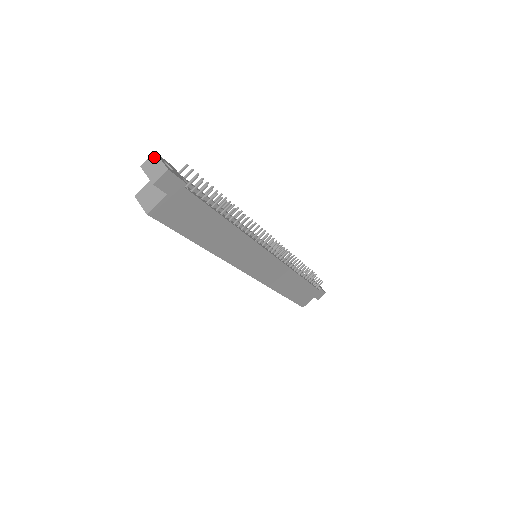
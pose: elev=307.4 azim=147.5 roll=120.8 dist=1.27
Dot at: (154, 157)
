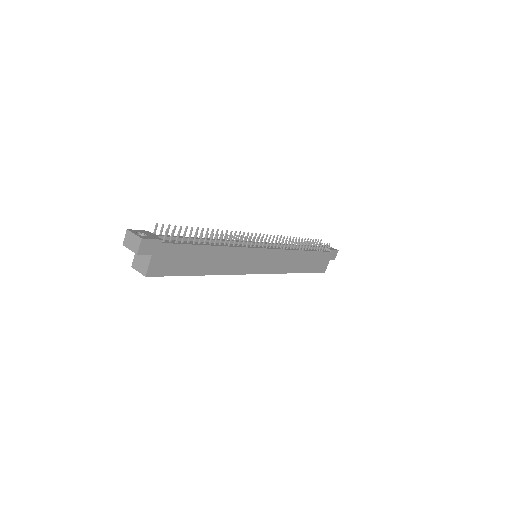
Dot at: (128, 234)
